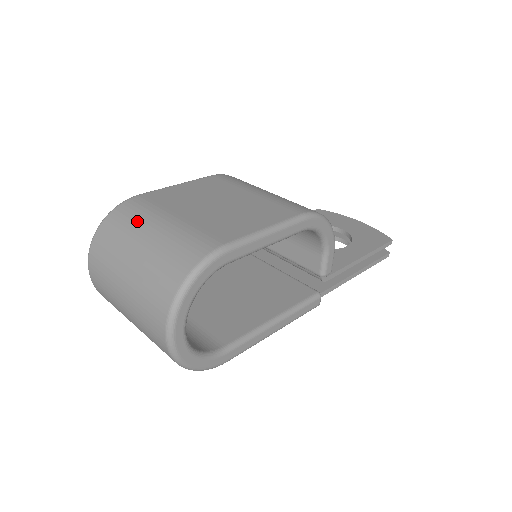
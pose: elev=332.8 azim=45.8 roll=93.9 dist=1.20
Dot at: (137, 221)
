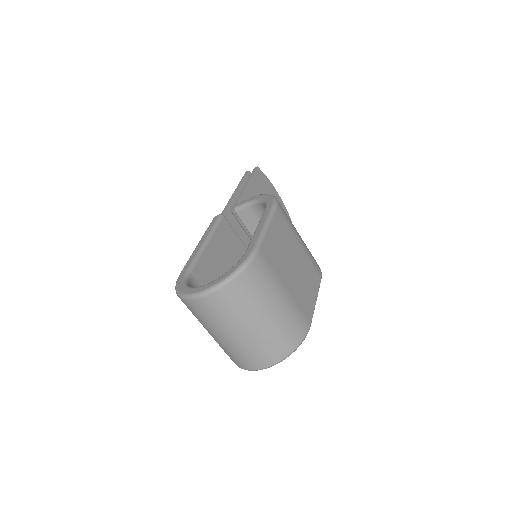
Dot at: (266, 289)
